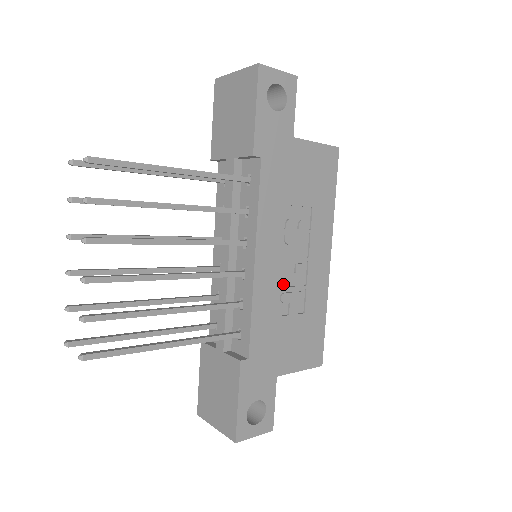
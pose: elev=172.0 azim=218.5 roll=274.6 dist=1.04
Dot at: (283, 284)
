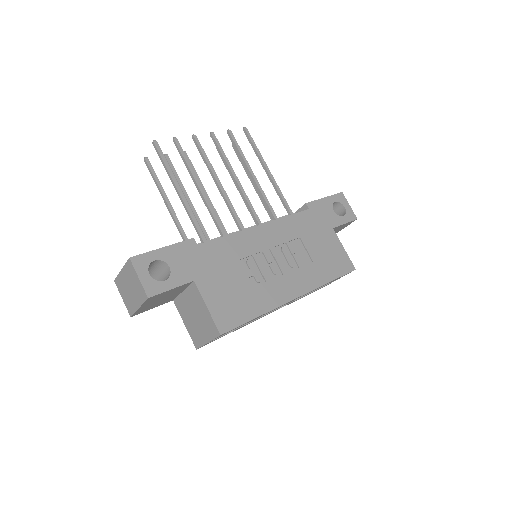
Dot at: (258, 259)
